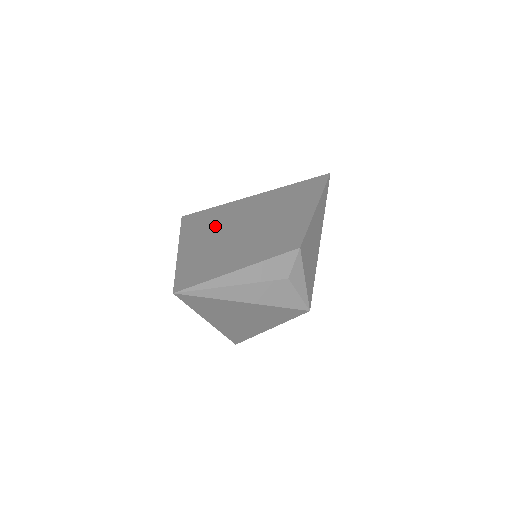
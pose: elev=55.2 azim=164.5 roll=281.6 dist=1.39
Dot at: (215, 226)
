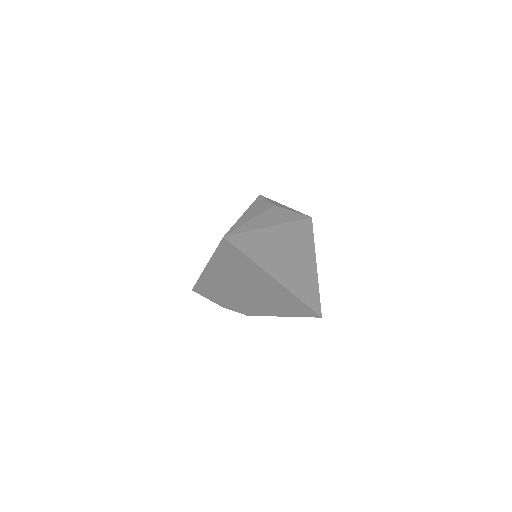
Dot at: occluded
